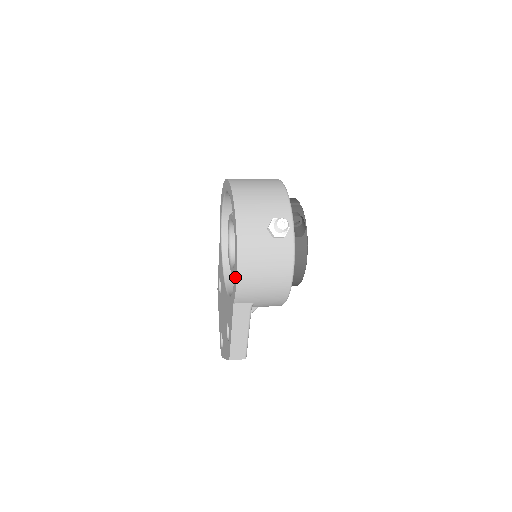
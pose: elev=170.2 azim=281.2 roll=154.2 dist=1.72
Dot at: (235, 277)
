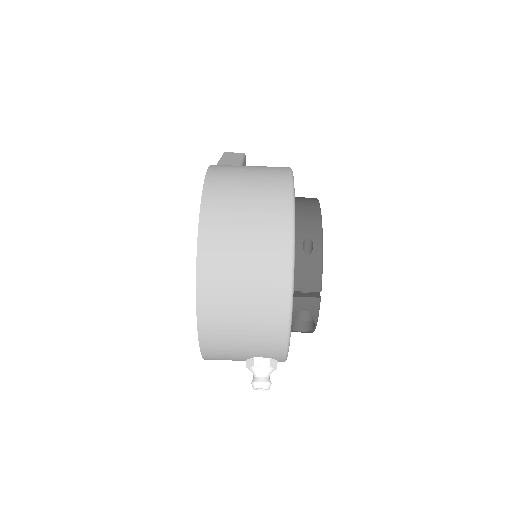
Dot at: occluded
